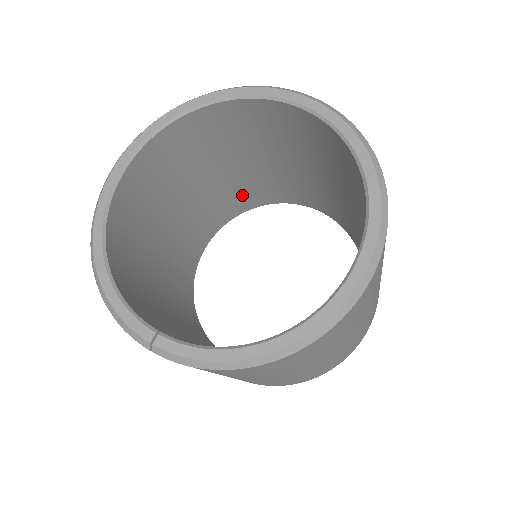
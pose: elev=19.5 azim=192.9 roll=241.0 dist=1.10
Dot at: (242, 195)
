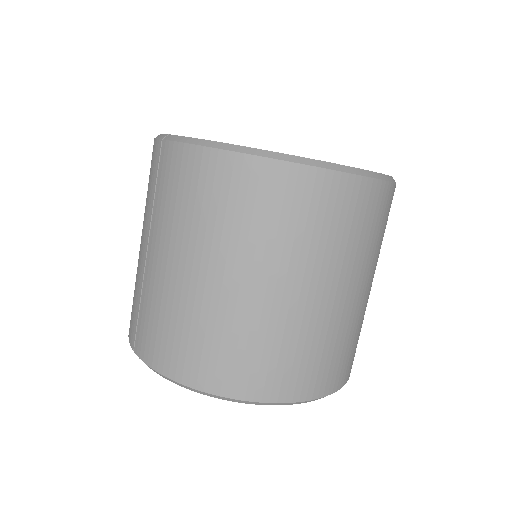
Dot at: occluded
